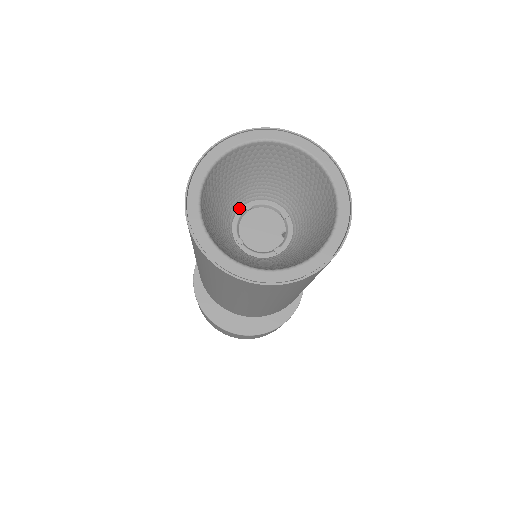
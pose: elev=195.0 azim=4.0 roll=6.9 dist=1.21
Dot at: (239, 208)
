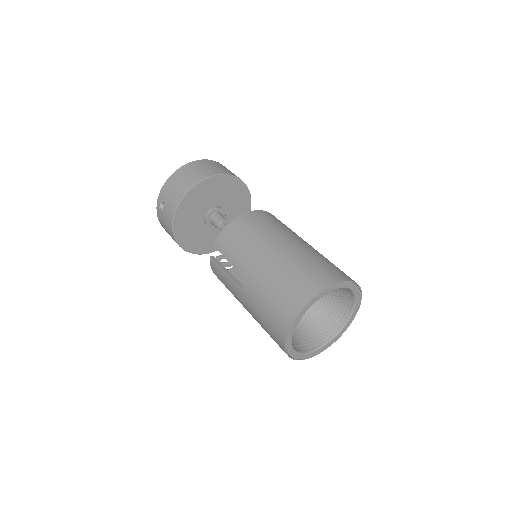
Dot at: occluded
